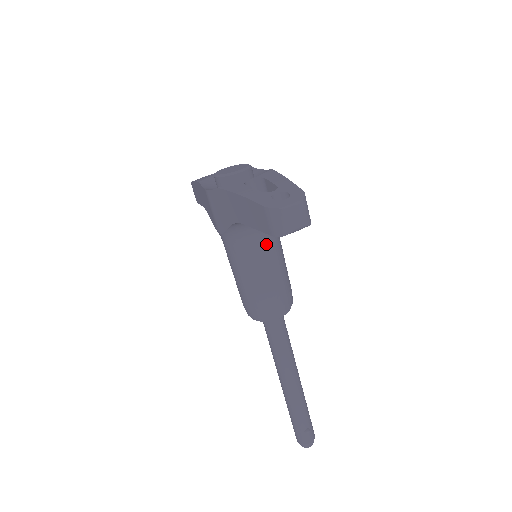
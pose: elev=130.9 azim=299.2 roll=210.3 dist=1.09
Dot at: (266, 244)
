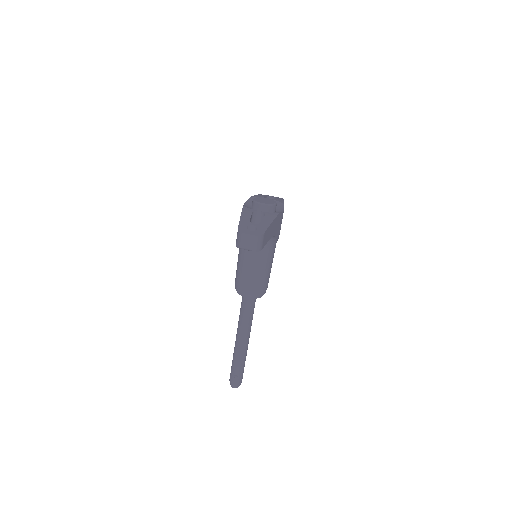
Dot at: (256, 252)
